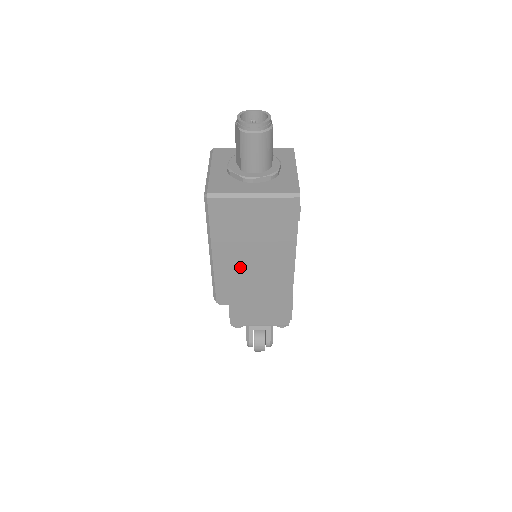
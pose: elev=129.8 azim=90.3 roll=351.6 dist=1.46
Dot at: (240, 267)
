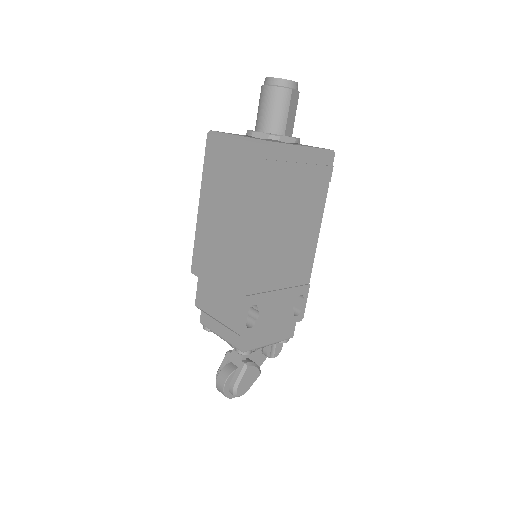
Dot at: (214, 229)
